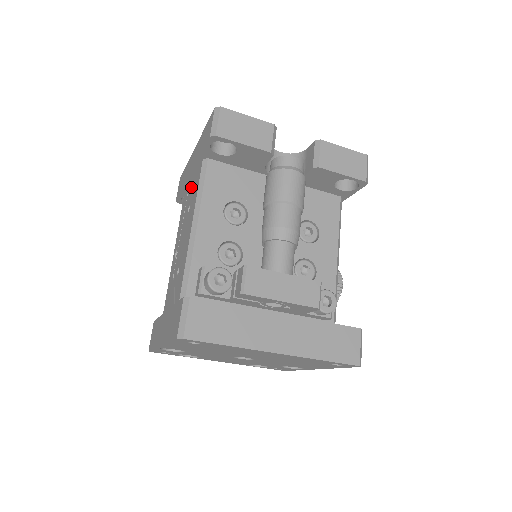
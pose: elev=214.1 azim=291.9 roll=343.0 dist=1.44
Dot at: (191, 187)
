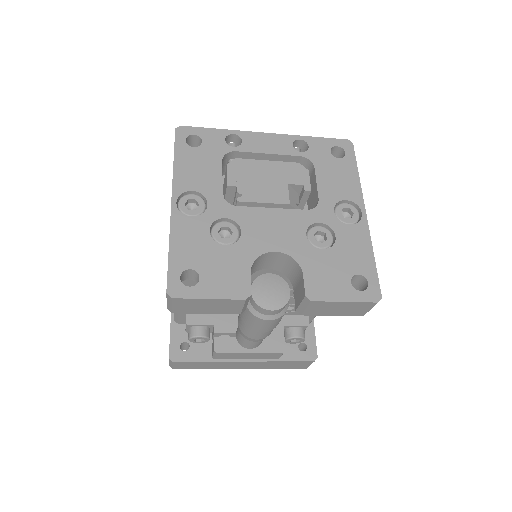
Dot at: occluded
